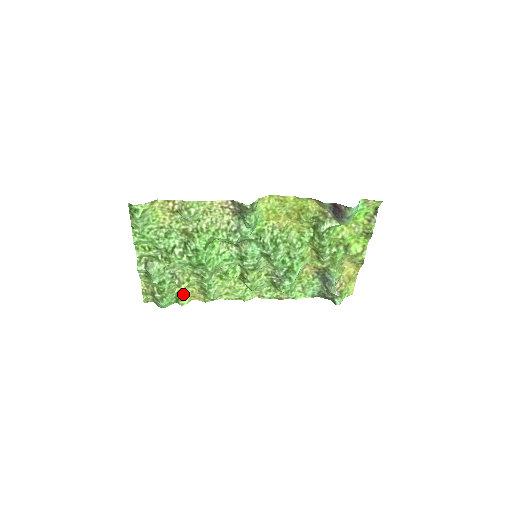
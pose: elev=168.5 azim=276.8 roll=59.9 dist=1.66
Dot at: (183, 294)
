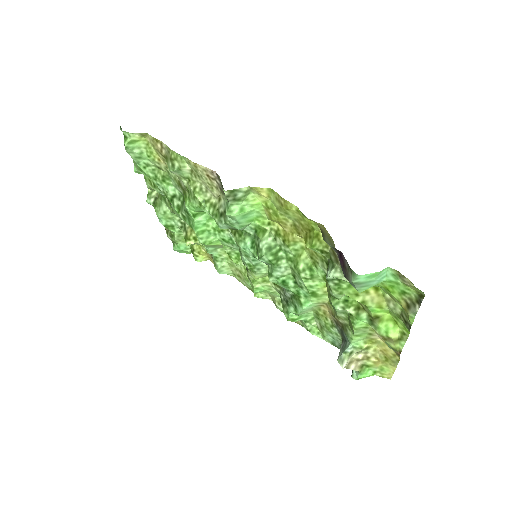
Dot at: (198, 249)
